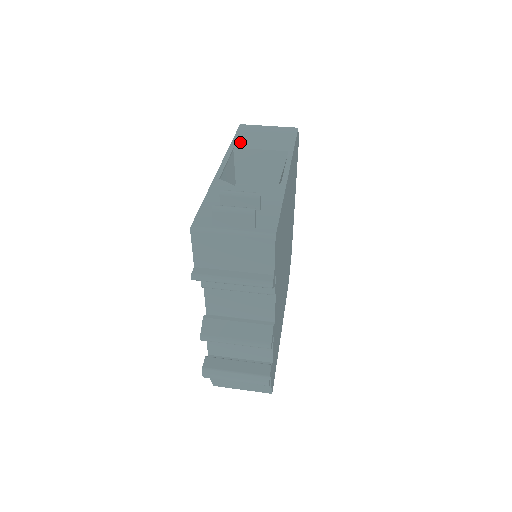
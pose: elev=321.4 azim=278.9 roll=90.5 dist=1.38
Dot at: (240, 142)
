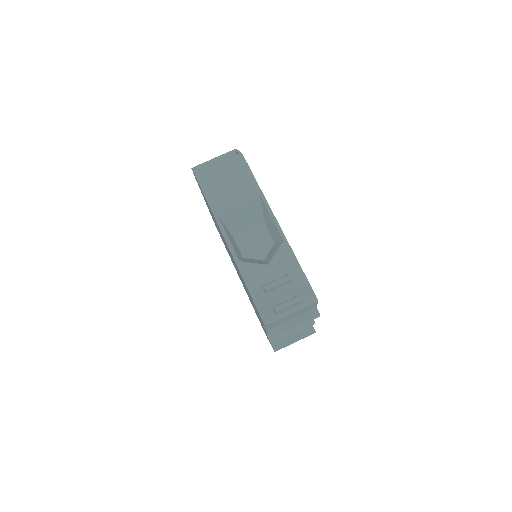
Dot at: (216, 203)
